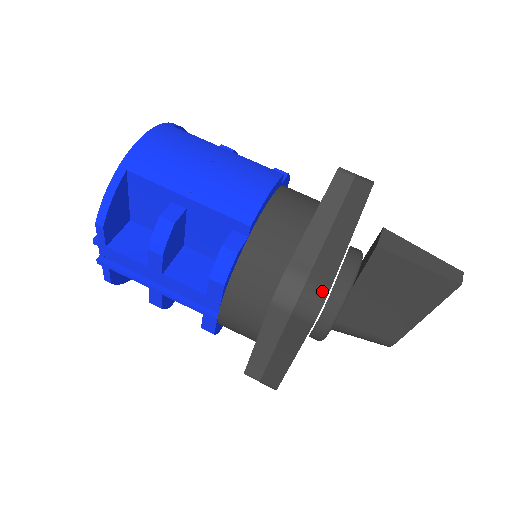
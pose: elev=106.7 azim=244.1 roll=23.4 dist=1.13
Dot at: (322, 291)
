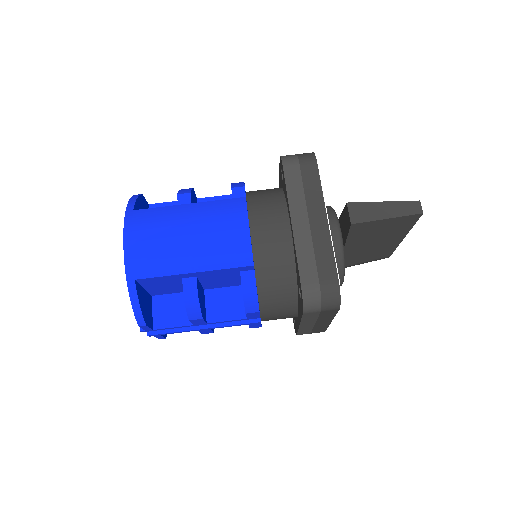
Dot at: (334, 288)
